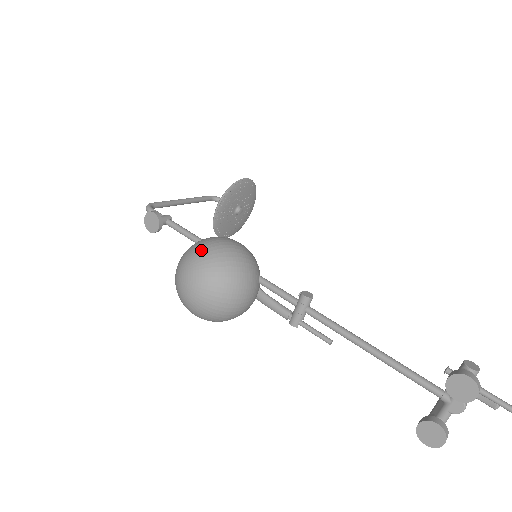
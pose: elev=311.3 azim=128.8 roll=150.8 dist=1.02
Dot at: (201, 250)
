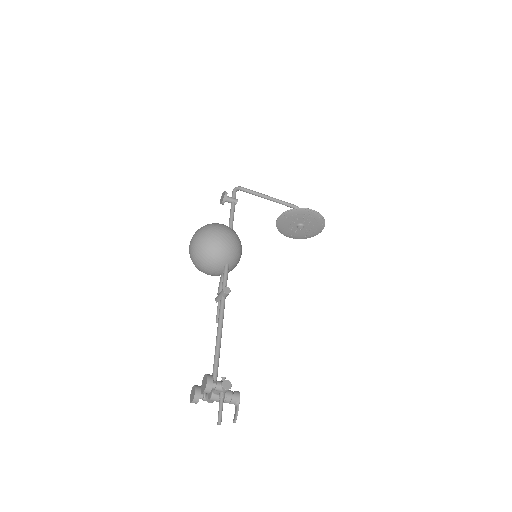
Dot at: (208, 228)
